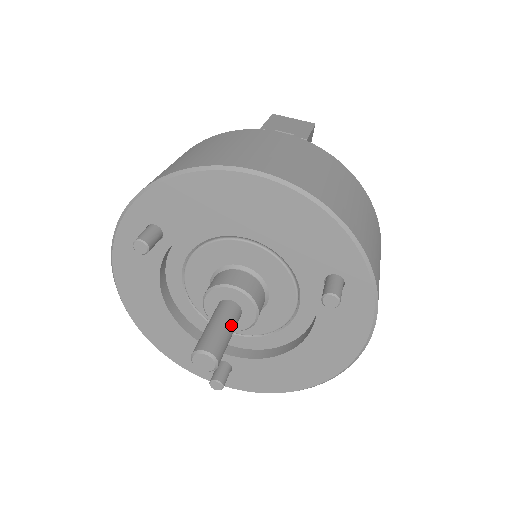
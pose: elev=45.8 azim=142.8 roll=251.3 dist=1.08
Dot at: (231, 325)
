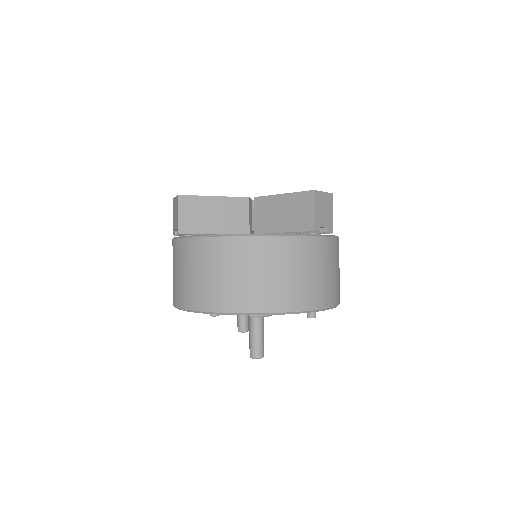
Dot at: occluded
